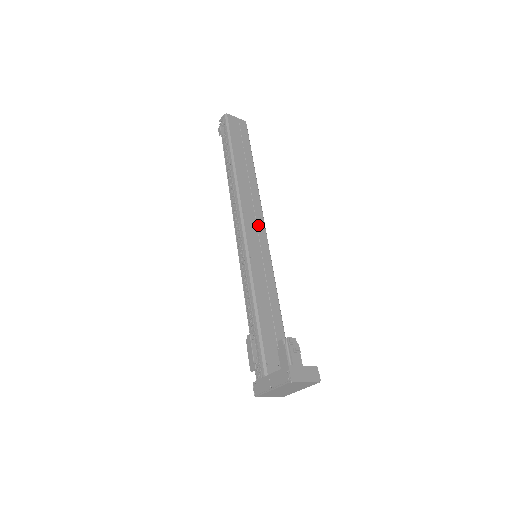
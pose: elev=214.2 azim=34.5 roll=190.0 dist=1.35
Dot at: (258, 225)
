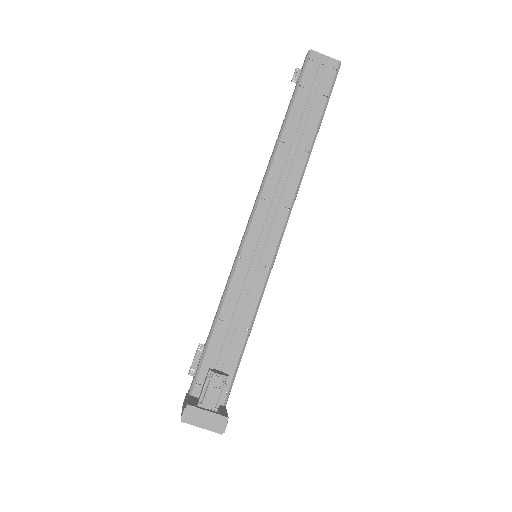
Dot at: (275, 218)
